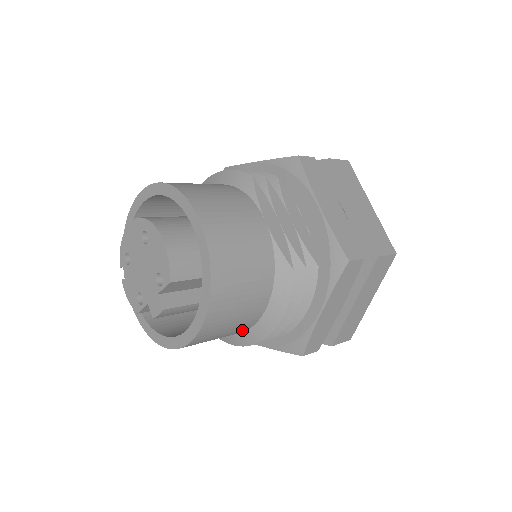
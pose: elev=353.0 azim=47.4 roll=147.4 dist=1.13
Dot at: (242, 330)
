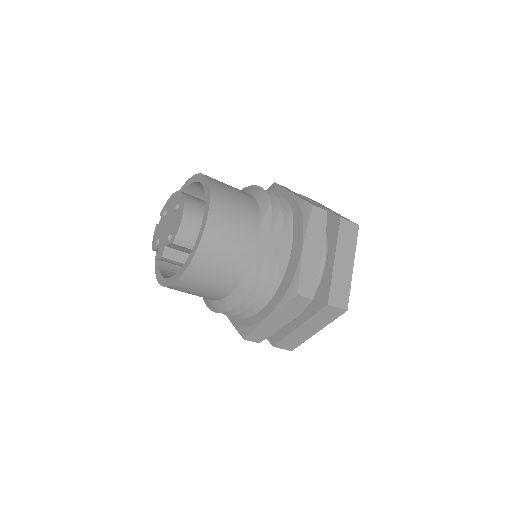
Dot at: (210, 298)
